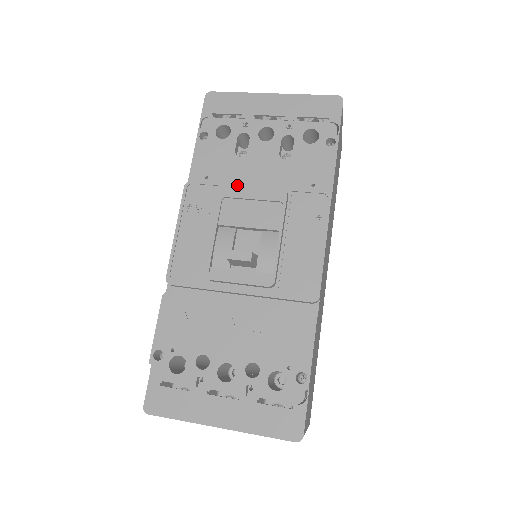
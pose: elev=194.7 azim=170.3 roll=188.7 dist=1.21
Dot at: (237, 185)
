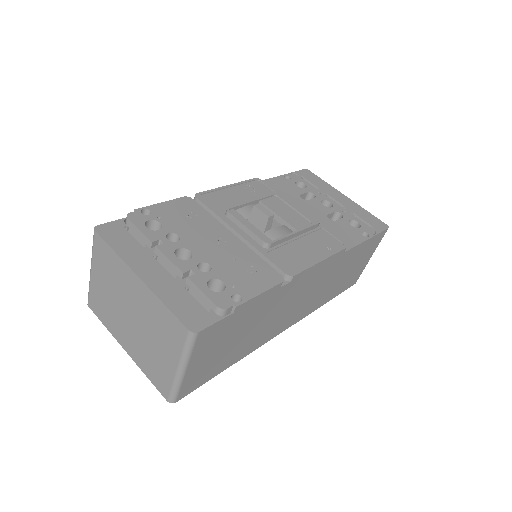
Dot at: (291, 198)
